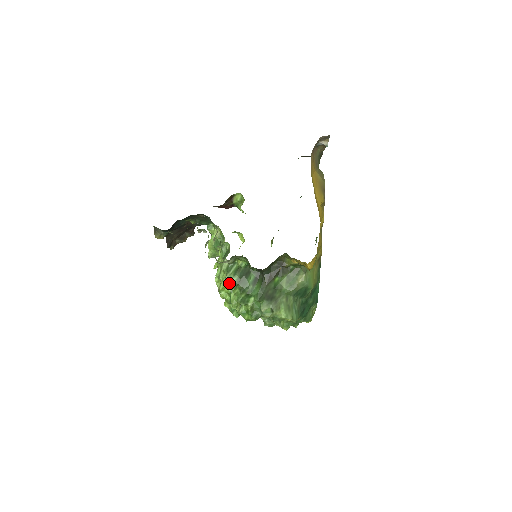
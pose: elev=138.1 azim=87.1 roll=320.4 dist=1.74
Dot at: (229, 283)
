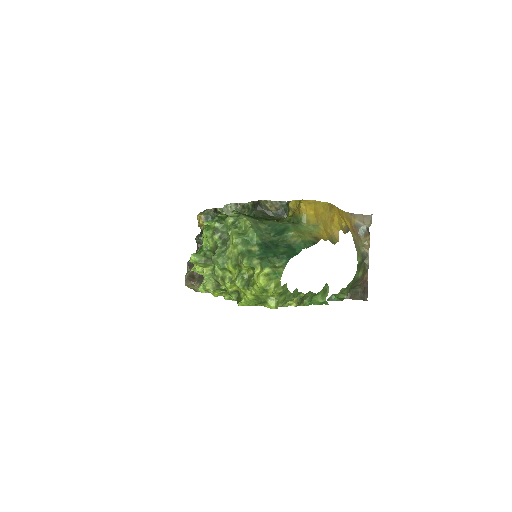
Dot at: occluded
